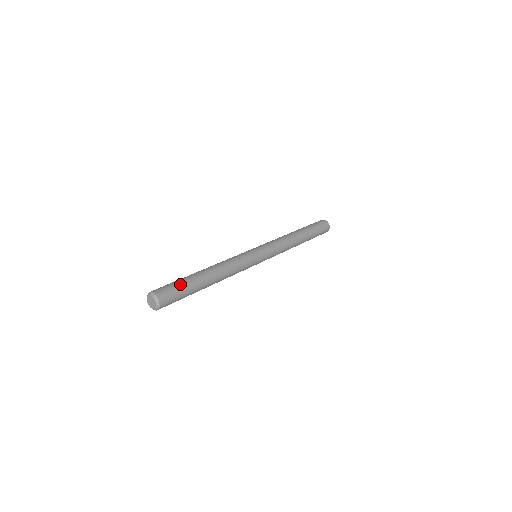
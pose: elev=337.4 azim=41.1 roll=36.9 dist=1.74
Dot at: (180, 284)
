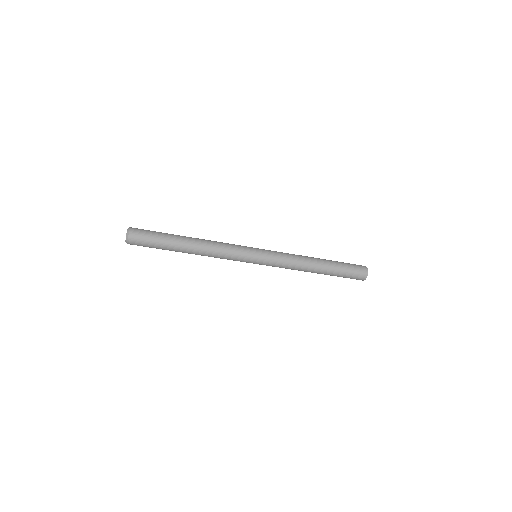
Dot at: (157, 232)
